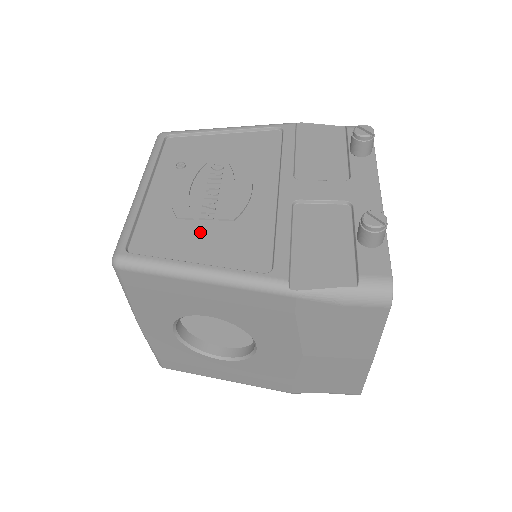
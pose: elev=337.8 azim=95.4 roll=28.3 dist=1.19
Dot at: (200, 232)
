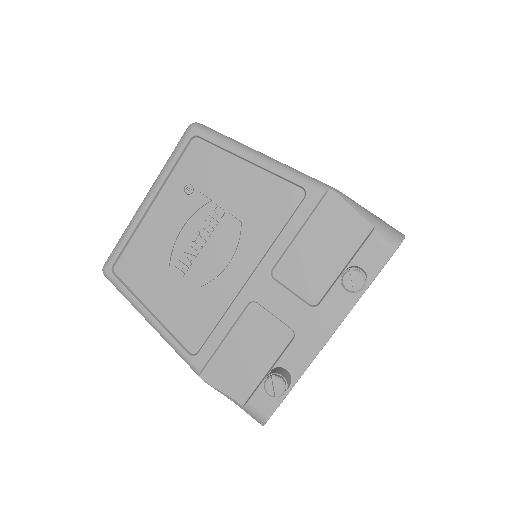
Dot at: (168, 283)
